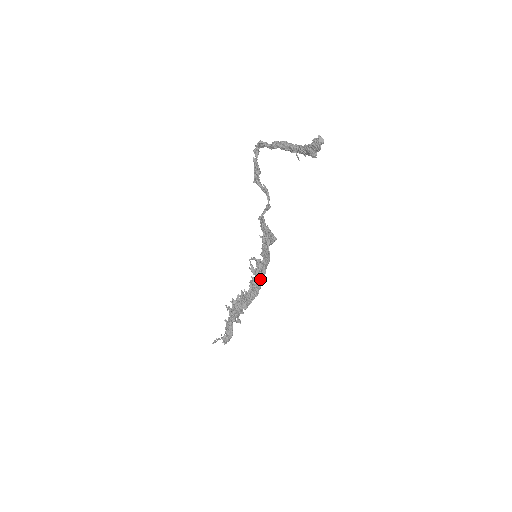
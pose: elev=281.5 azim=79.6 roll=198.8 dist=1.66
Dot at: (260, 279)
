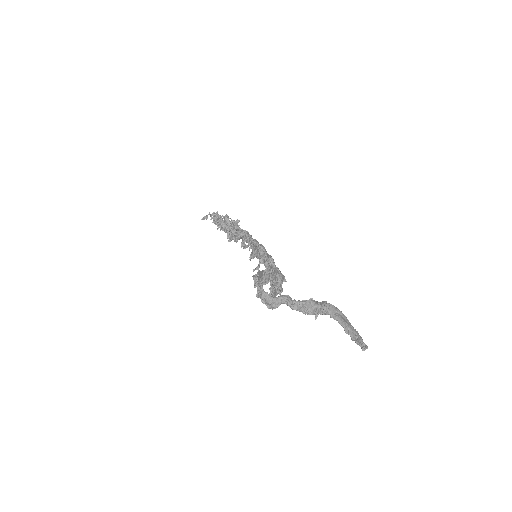
Dot at: occluded
